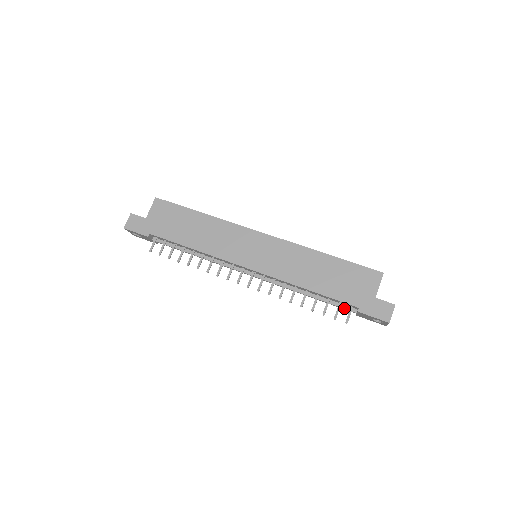
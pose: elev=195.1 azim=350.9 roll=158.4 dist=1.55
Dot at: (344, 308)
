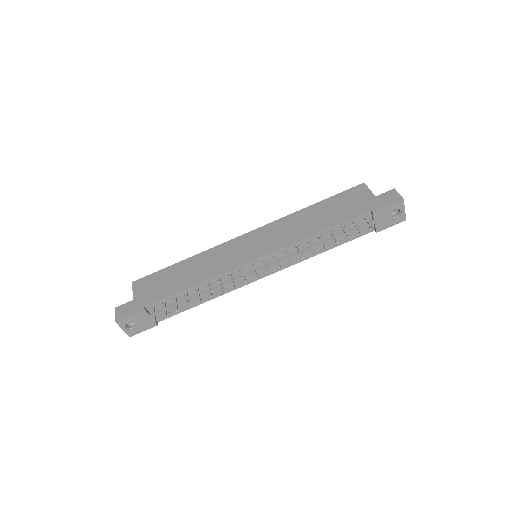
Dot at: (361, 226)
